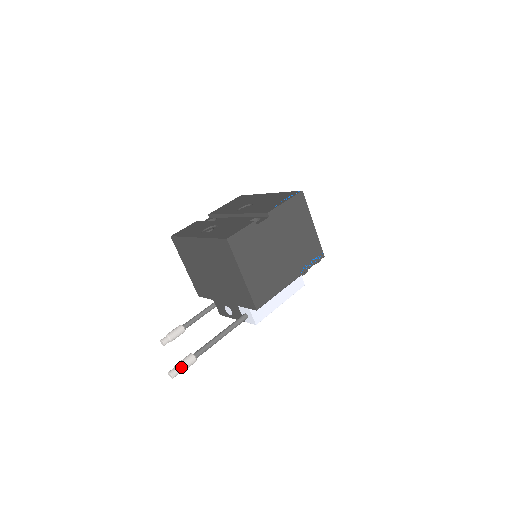
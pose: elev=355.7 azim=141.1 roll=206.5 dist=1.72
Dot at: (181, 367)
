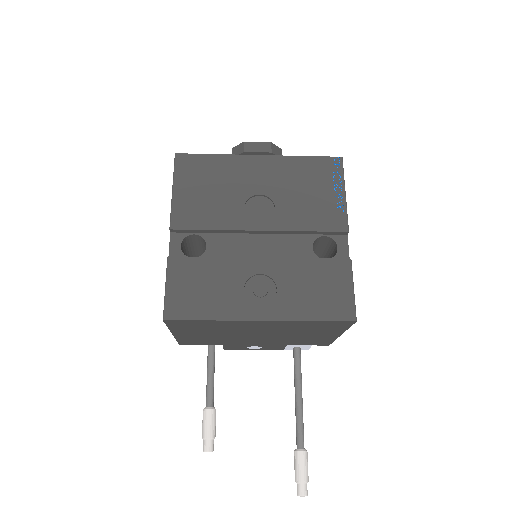
Dot at: (308, 477)
